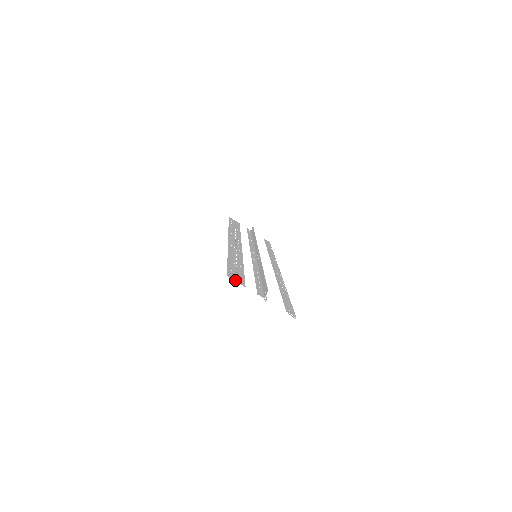
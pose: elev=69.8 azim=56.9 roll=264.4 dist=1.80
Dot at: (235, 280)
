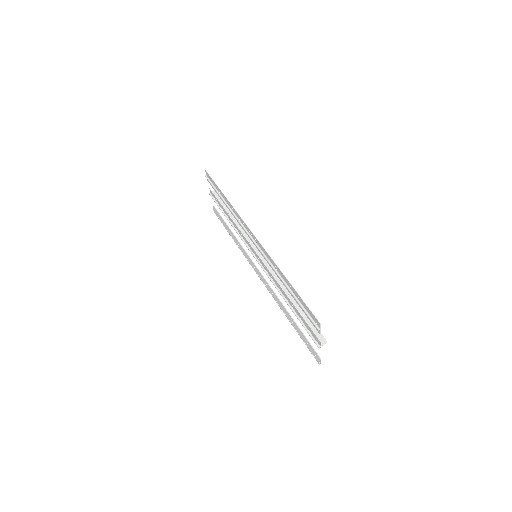
Dot at: (319, 326)
